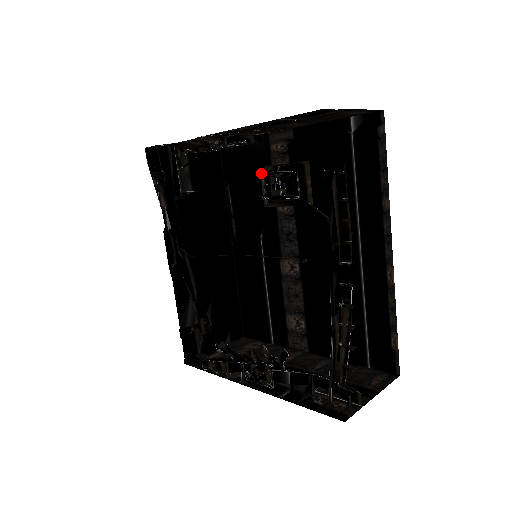
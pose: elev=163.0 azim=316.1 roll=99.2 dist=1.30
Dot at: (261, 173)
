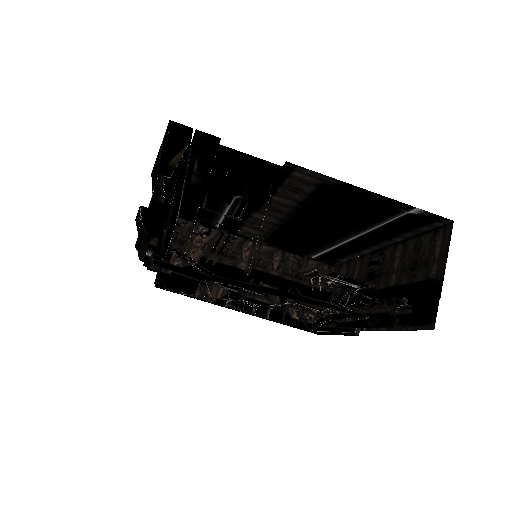
Dot at: (312, 268)
